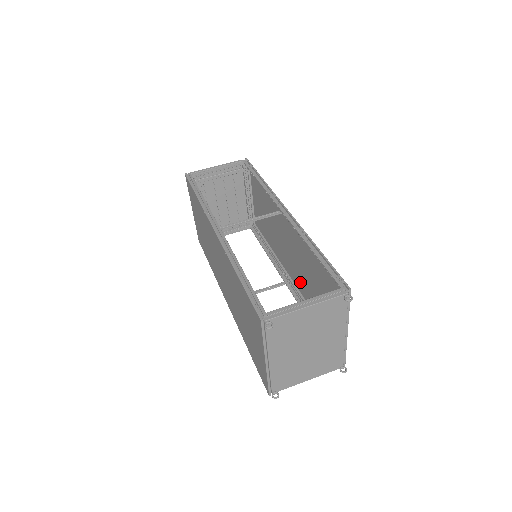
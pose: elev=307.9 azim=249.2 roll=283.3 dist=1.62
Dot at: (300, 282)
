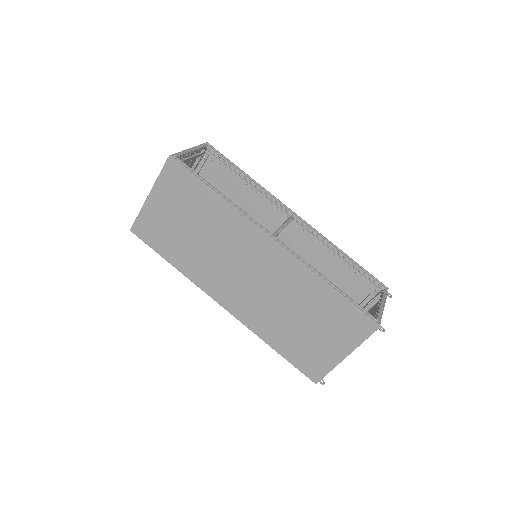
Dot at: occluded
